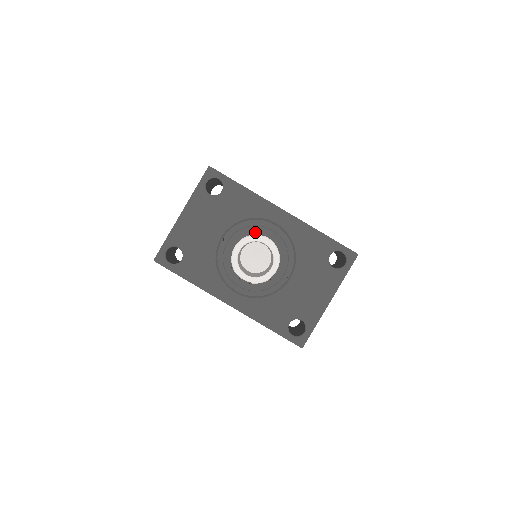
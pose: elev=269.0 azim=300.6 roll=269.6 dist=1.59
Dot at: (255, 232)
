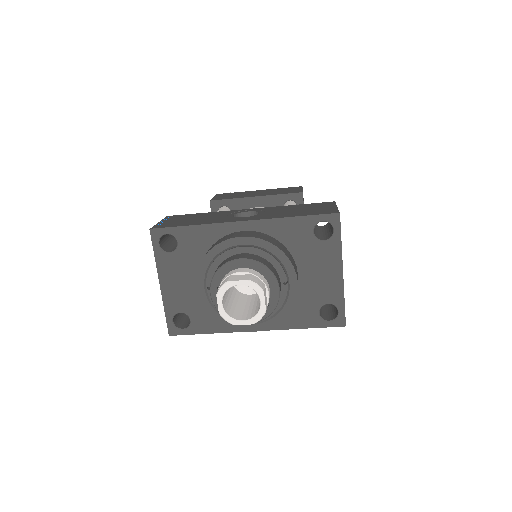
Dot at: (227, 271)
